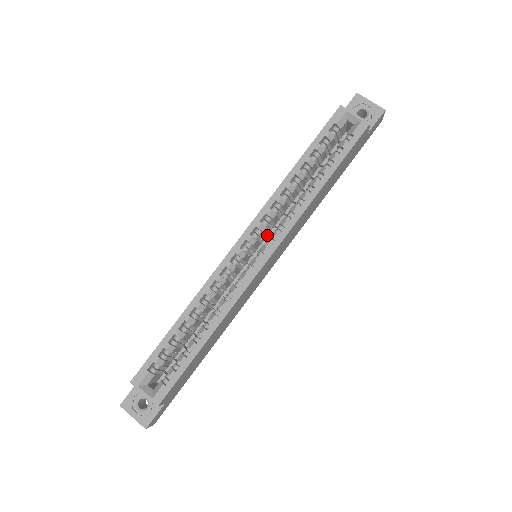
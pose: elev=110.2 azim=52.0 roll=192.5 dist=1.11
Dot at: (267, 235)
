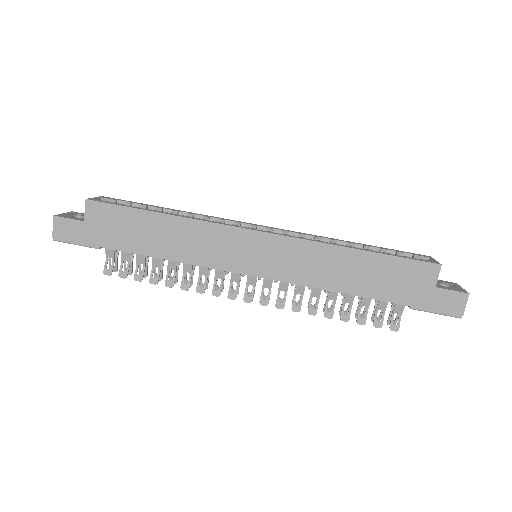
Dot at: occluded
